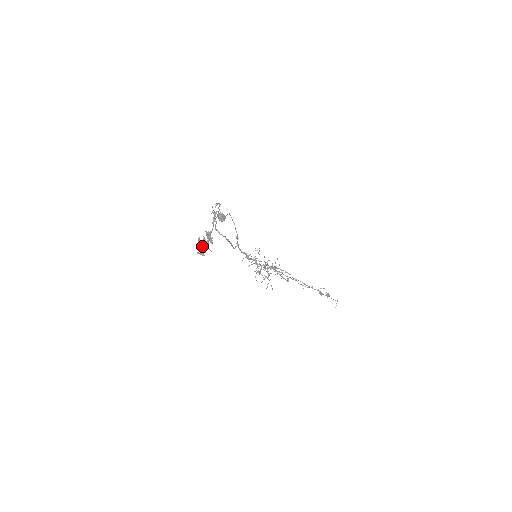
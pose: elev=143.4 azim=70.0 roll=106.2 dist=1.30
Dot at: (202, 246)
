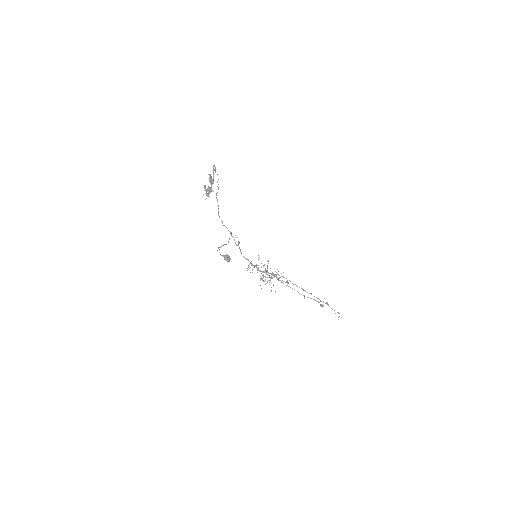
Dot at: (207, 193)
